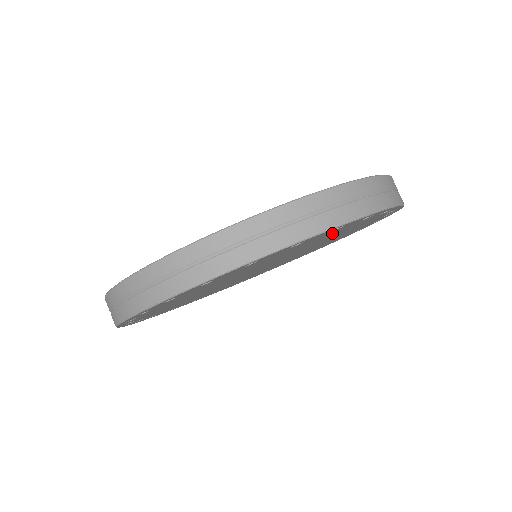
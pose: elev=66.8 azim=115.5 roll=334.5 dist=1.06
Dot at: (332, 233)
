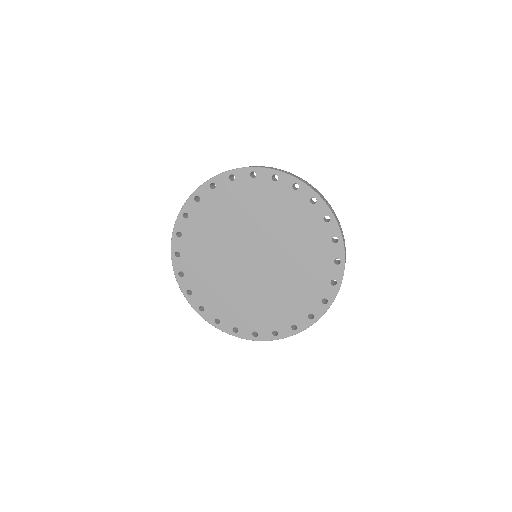
Dot at: (316, 235)
